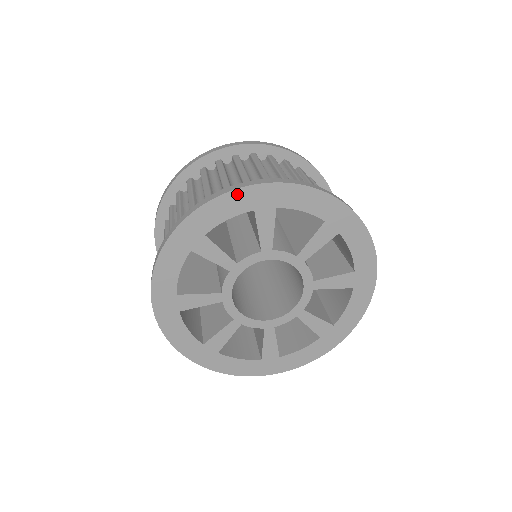
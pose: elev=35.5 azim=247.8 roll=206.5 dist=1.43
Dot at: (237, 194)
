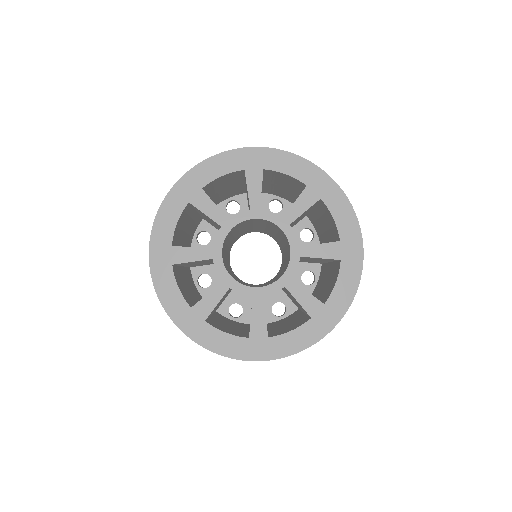
Dot at: (168, 201)
